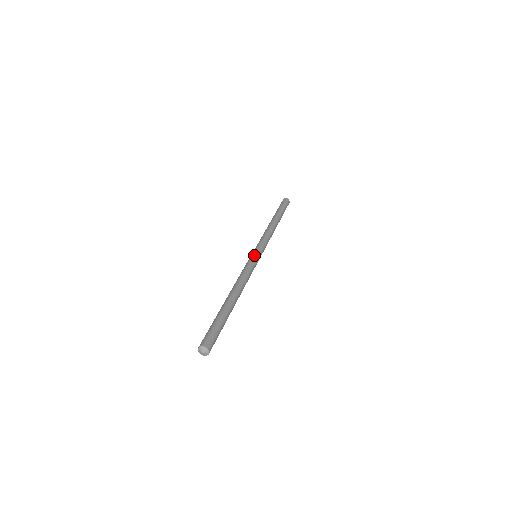
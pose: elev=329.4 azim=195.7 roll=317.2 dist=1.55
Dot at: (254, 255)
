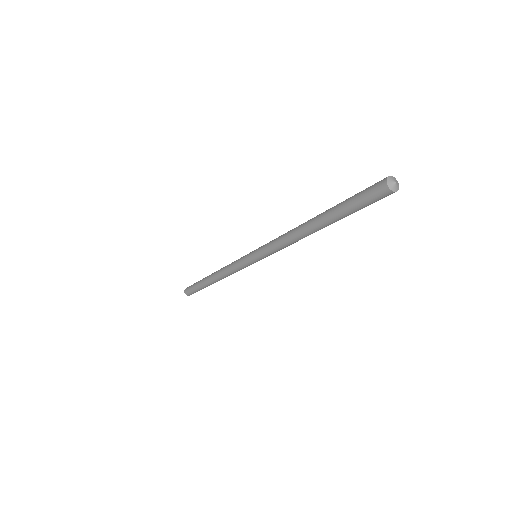
Dot at: (256, 250)
